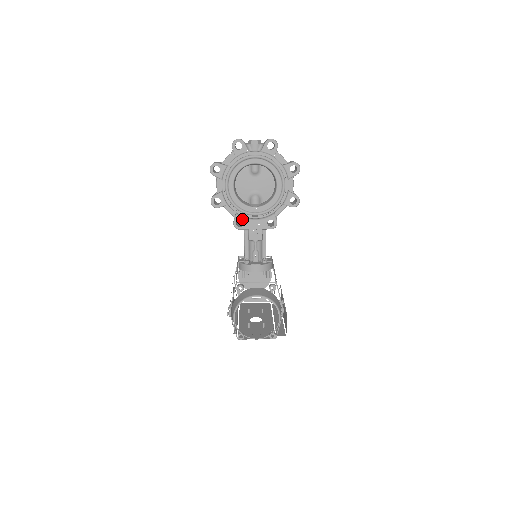
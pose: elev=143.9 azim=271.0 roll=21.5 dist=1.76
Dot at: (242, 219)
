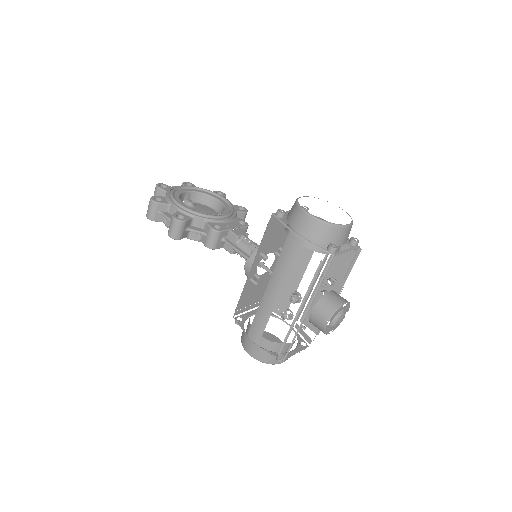
Dot at: (215, 224)
